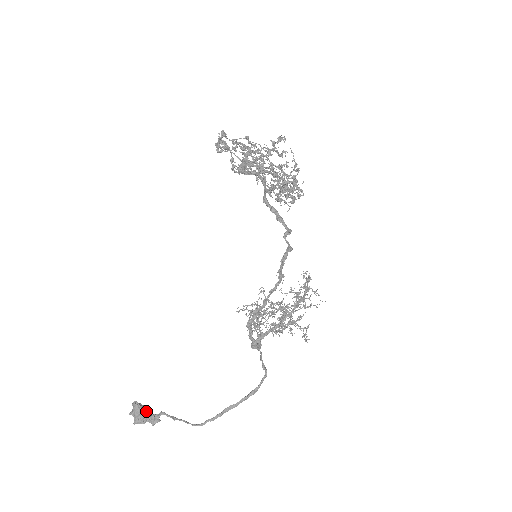
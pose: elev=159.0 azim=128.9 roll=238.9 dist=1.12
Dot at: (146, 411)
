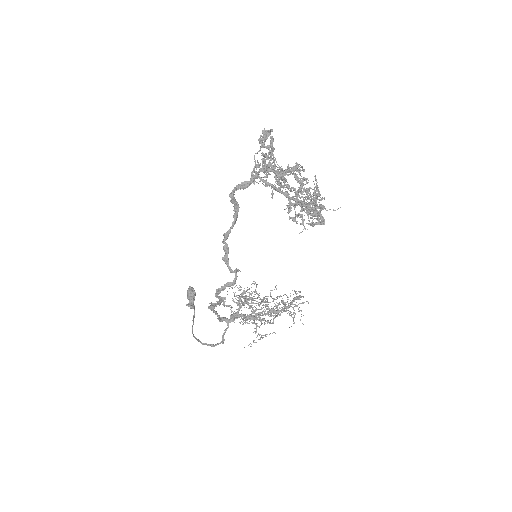
Dot at: (191, 297)
